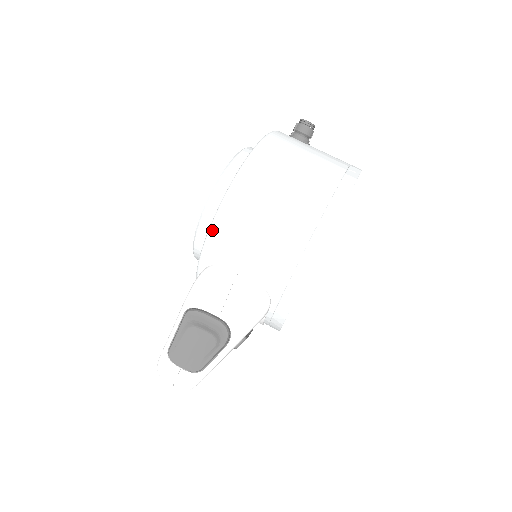
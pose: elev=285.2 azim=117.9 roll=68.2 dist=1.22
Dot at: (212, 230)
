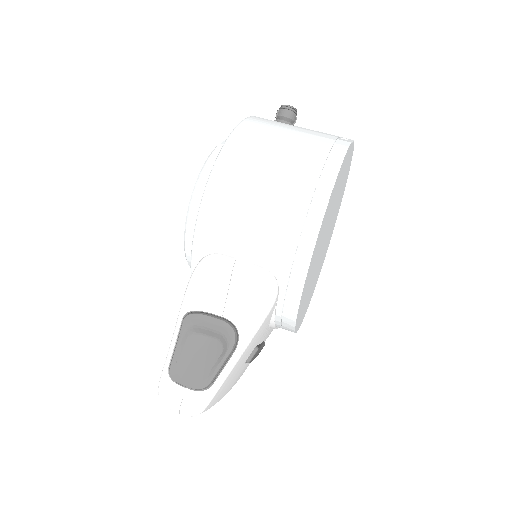
Dot at: (201, 213)
